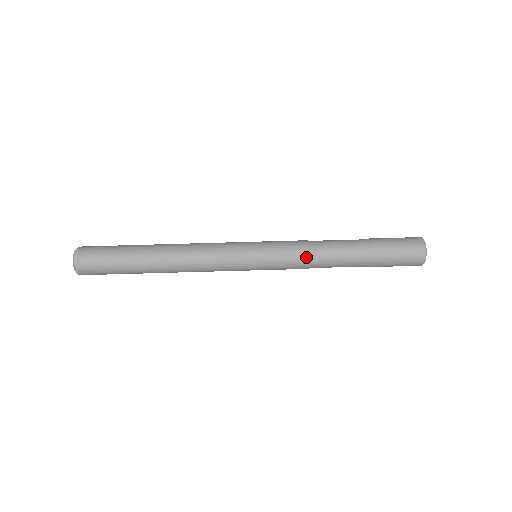
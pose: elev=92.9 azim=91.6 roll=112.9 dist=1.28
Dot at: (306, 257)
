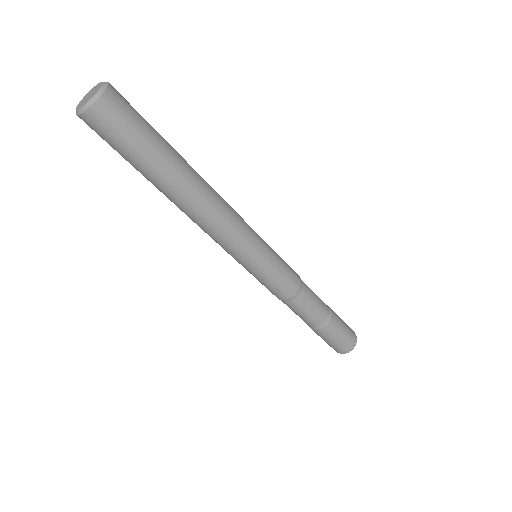
Dot at: (295, 292)
